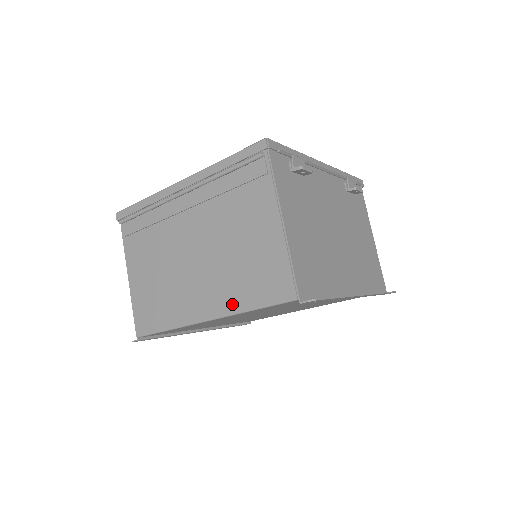
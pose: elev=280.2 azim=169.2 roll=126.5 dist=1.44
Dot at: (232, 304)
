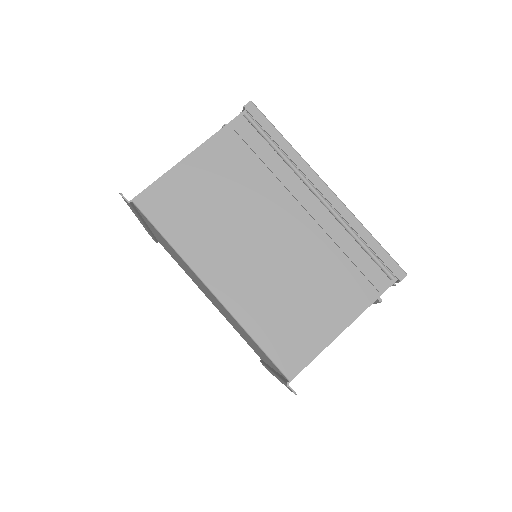
Dot at: (245, 313)
